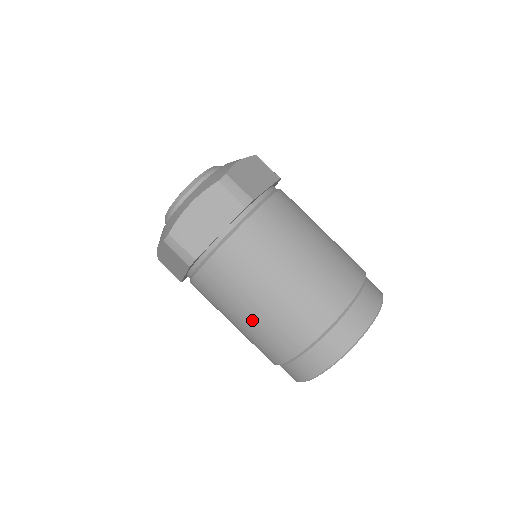
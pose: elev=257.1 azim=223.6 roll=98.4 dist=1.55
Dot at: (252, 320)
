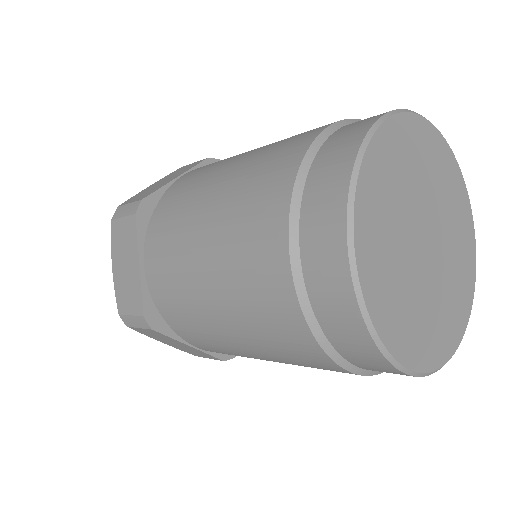
Dot at: (218, 204)
